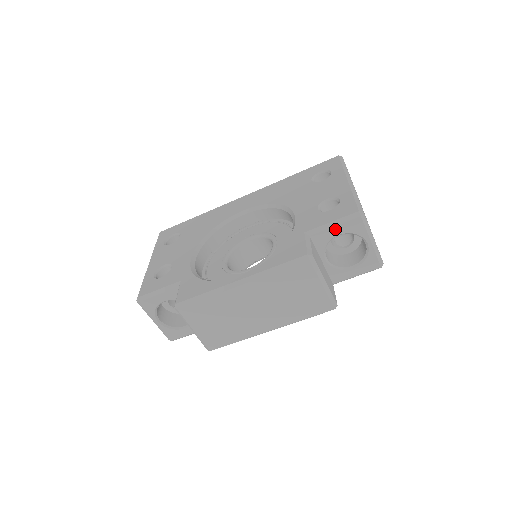
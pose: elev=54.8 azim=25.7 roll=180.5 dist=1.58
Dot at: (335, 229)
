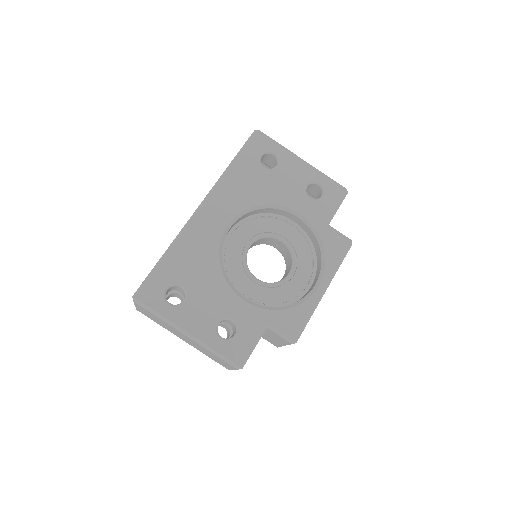
Dot at: occluded
